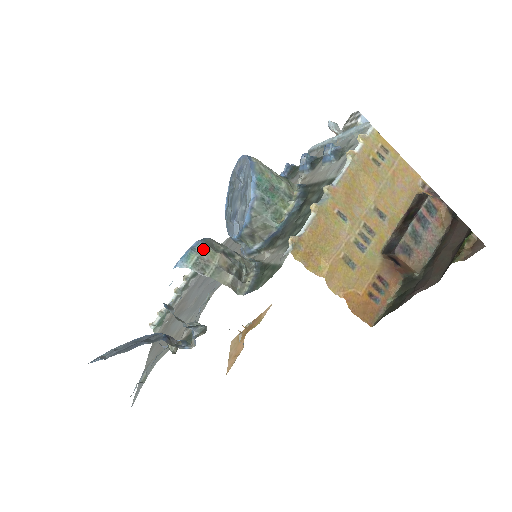
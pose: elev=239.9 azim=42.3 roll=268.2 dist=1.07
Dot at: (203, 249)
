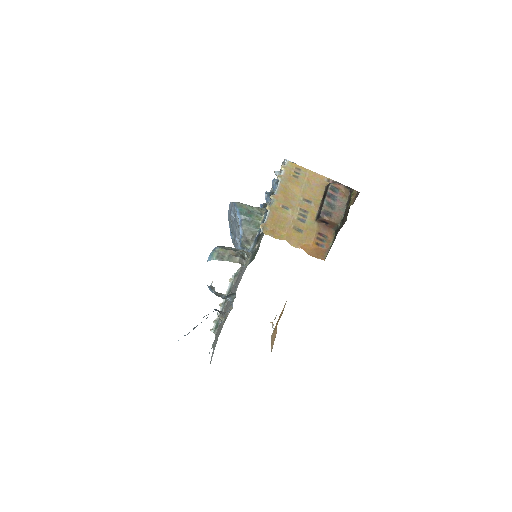
Dot at: (219, 249)
